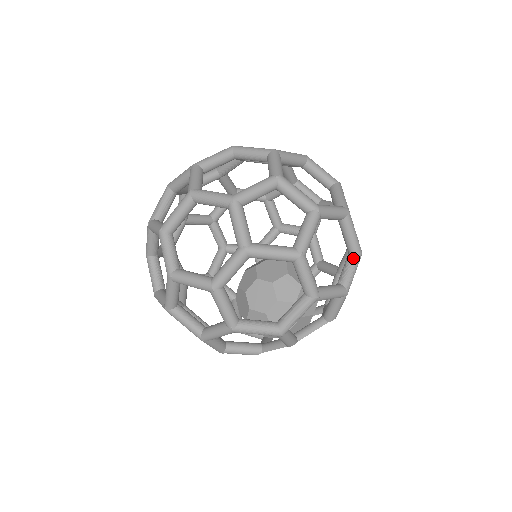
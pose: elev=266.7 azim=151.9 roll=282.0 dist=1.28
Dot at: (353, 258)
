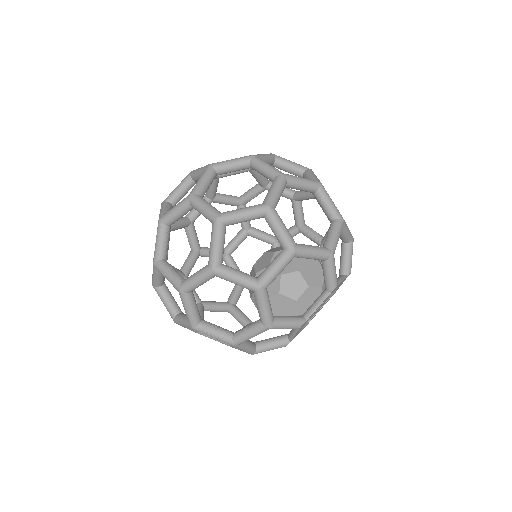
Dot at: occluded
